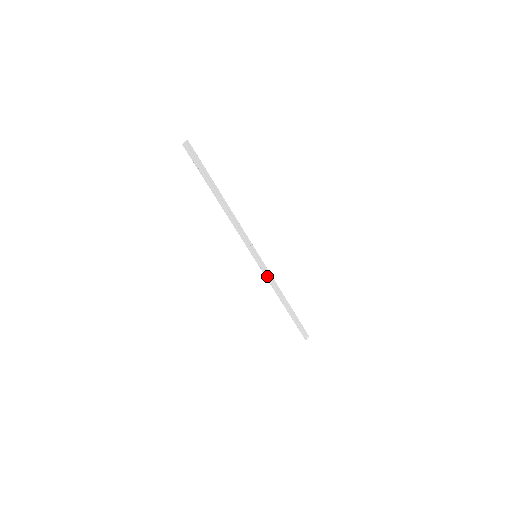
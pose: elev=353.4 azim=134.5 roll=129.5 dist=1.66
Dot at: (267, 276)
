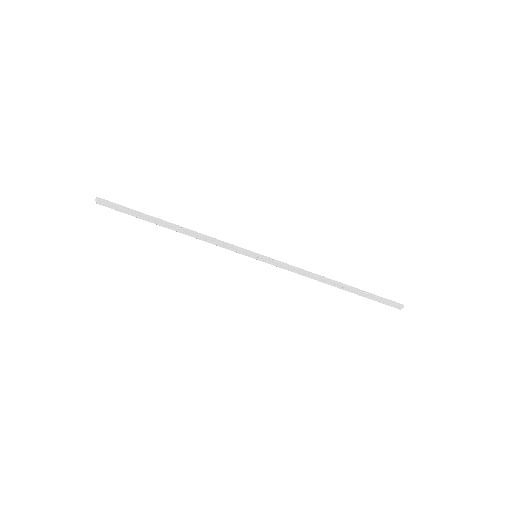
Dot at: (285, 269)
